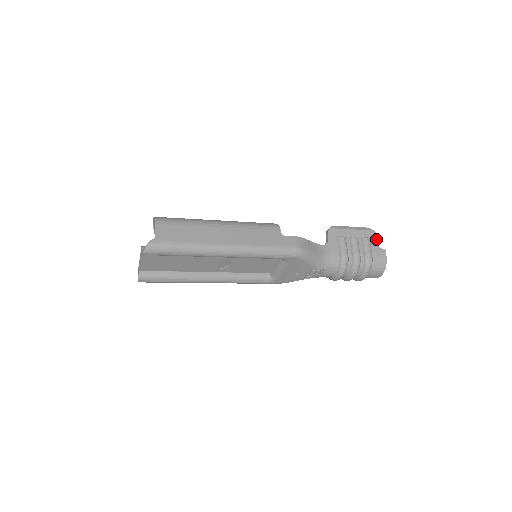
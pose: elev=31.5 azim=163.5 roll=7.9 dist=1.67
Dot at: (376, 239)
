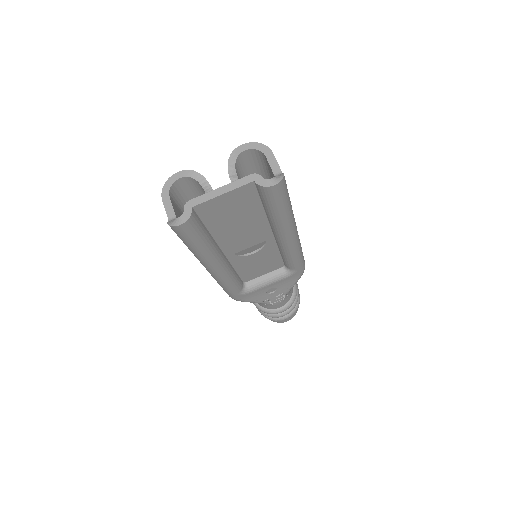
Dot at: occluded
